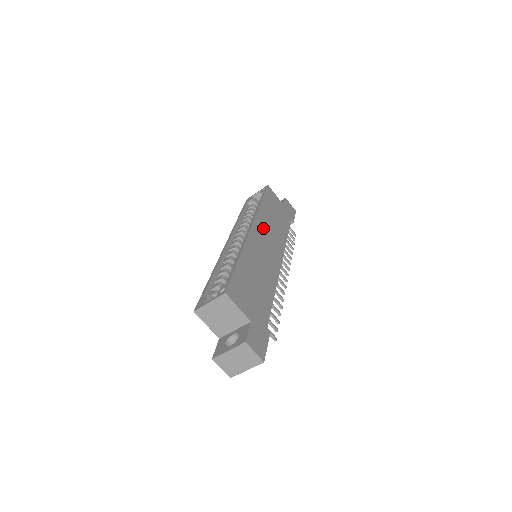
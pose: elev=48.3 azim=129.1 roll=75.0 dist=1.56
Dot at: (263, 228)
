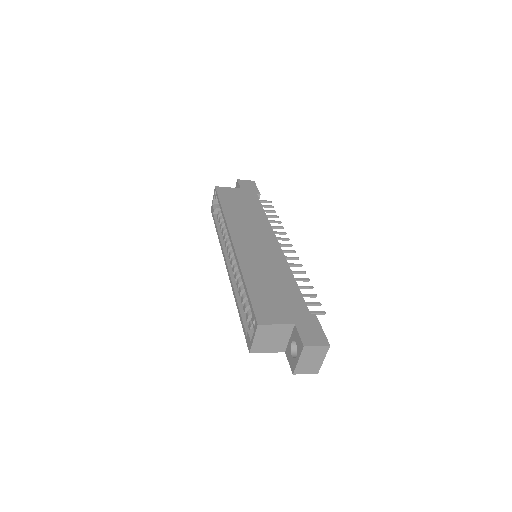
Dot at: (241, 231)
